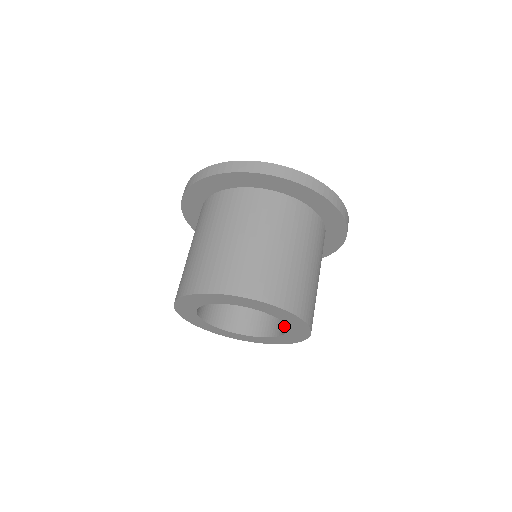
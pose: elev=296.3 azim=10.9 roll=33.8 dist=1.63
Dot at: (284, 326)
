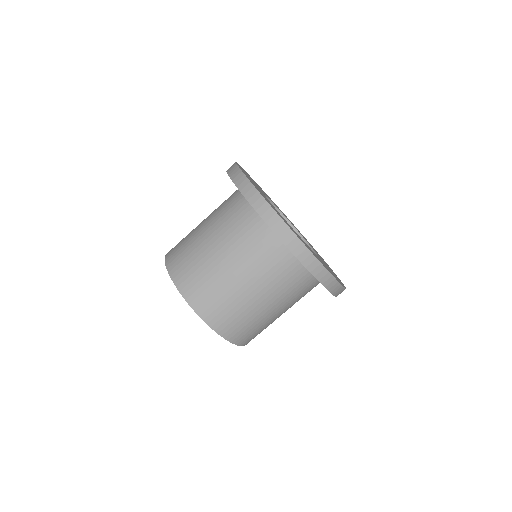
Dot at: occluded
